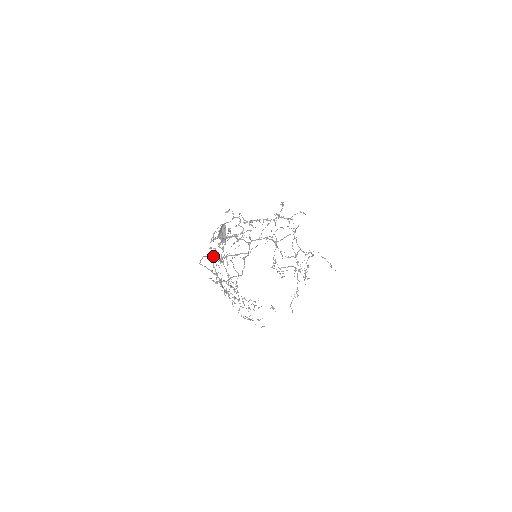
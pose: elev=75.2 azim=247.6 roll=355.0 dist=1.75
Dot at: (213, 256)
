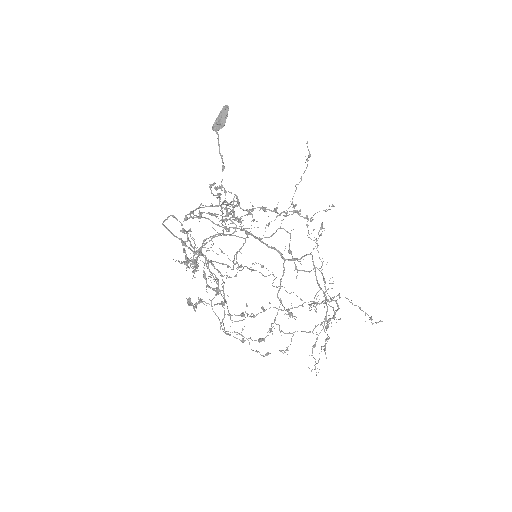
Dot at: (186, 232)
